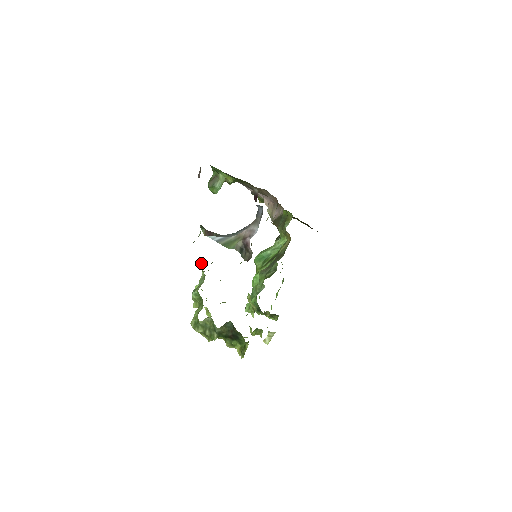
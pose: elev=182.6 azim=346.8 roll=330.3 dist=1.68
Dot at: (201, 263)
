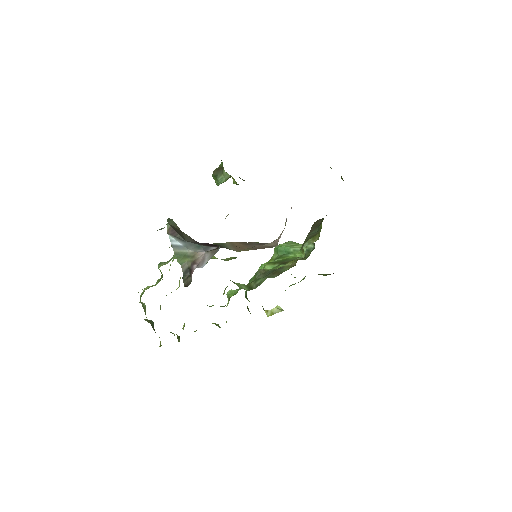
Dot at: occluded
